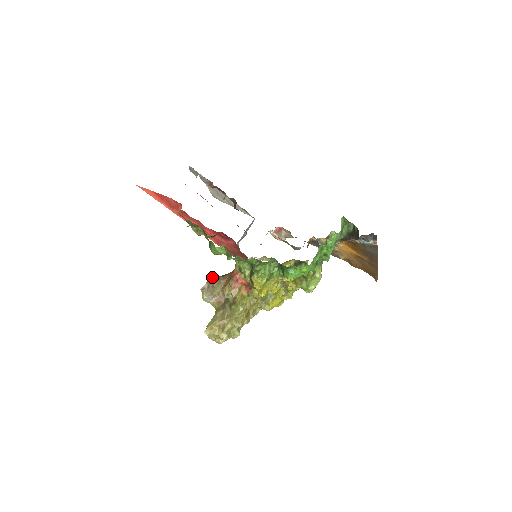
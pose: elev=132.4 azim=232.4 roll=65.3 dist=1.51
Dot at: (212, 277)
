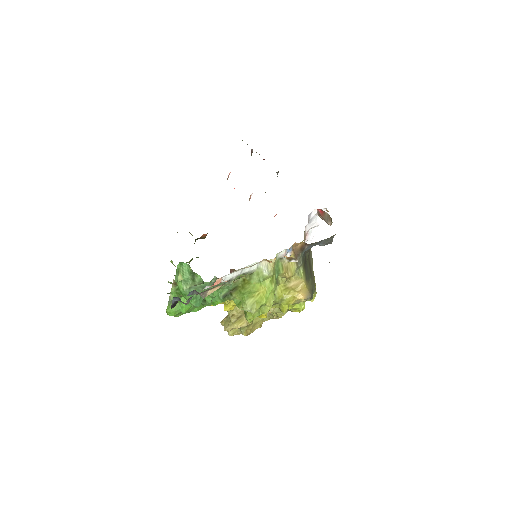
Dot at: (230, 271)
